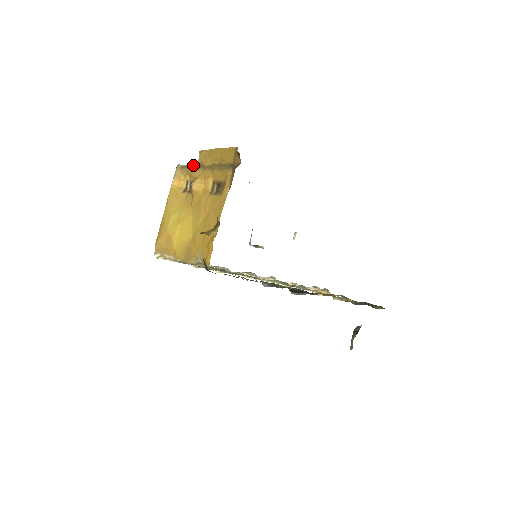
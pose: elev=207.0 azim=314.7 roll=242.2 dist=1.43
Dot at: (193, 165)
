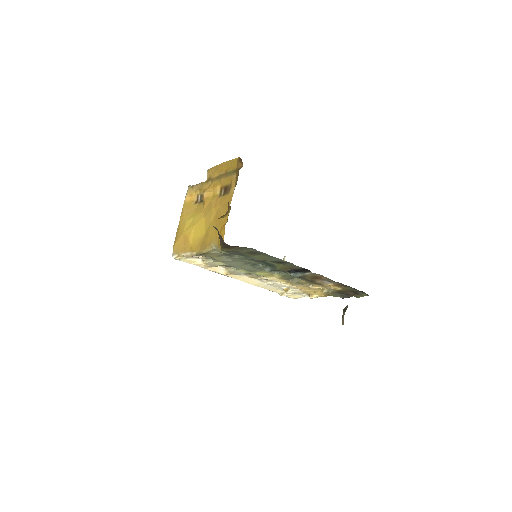
Dot at: (202, 182)
